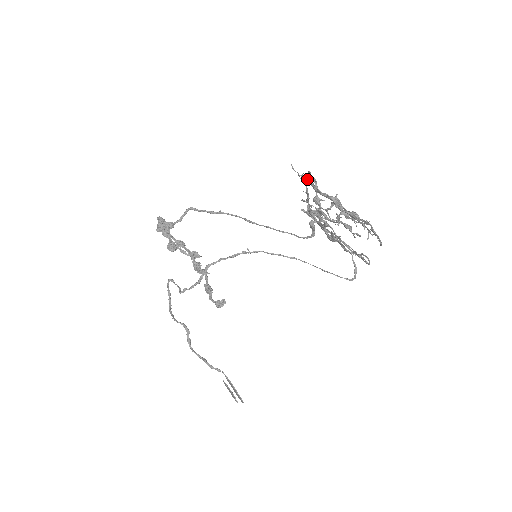
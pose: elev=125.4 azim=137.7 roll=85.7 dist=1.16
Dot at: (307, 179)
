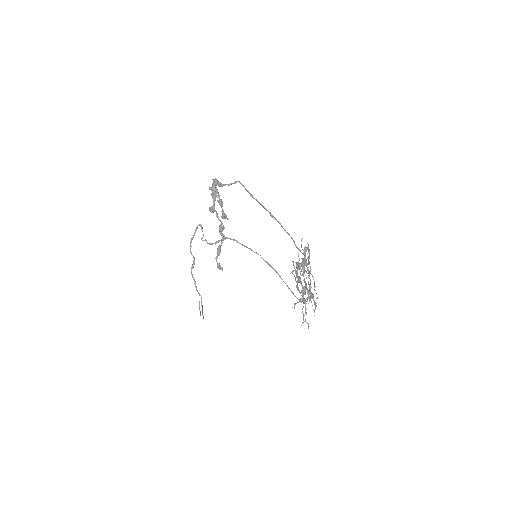
Dot at: (302, 258)
